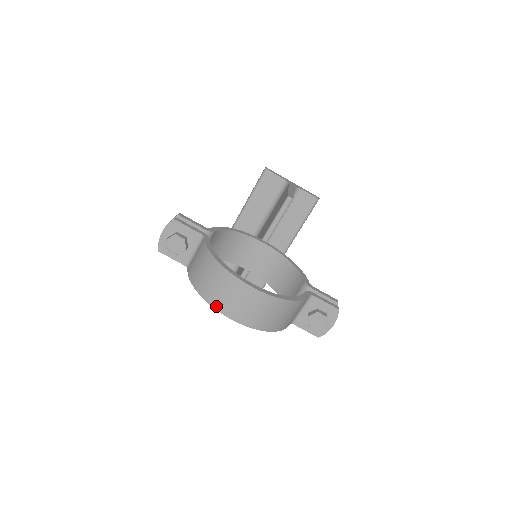
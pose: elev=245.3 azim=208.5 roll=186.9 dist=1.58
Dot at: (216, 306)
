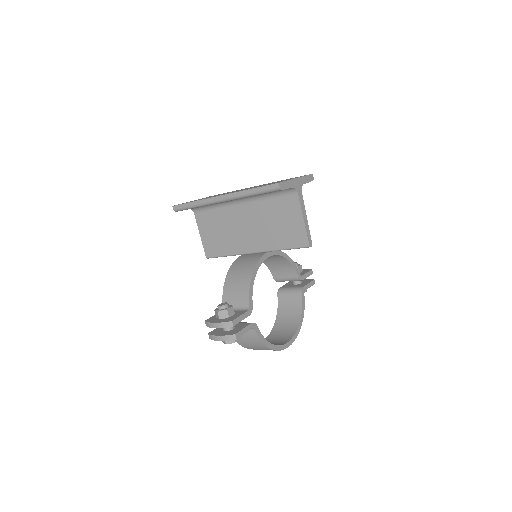
Dot at: occluded
